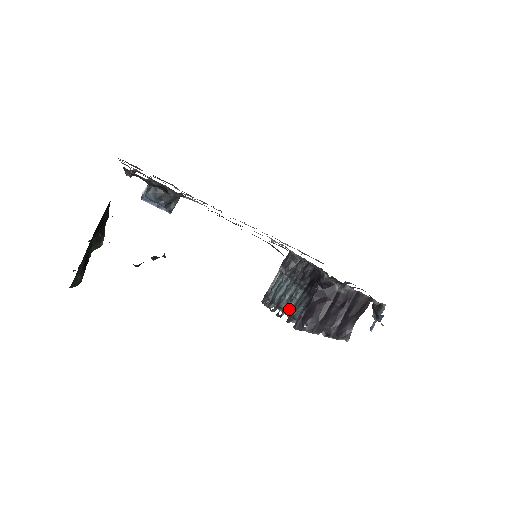
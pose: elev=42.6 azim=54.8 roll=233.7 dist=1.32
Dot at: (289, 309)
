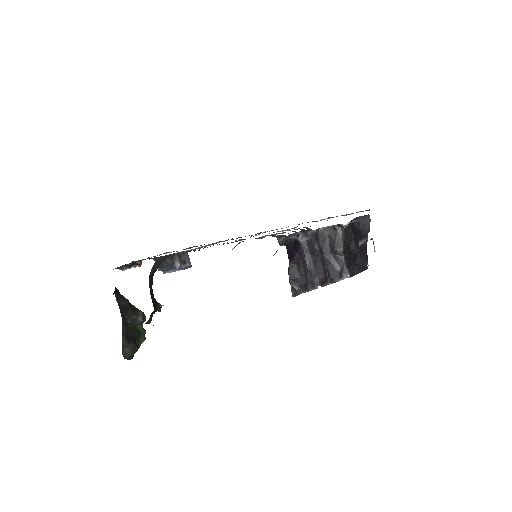
Dot at: occluded
